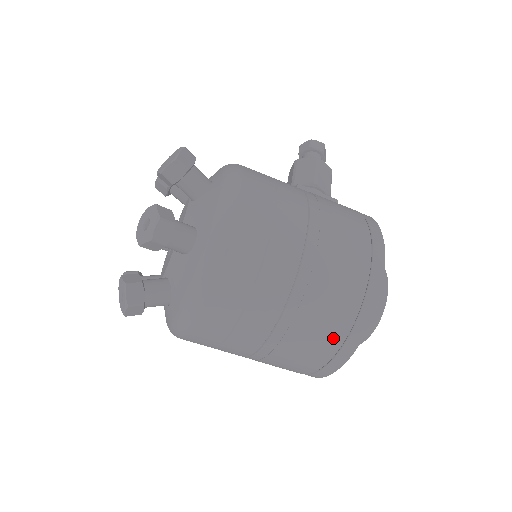
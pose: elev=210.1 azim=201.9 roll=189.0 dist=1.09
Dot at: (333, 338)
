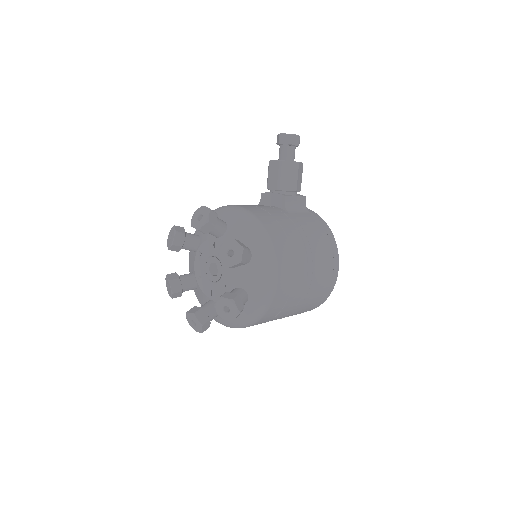
Dot at: (303, 312)
